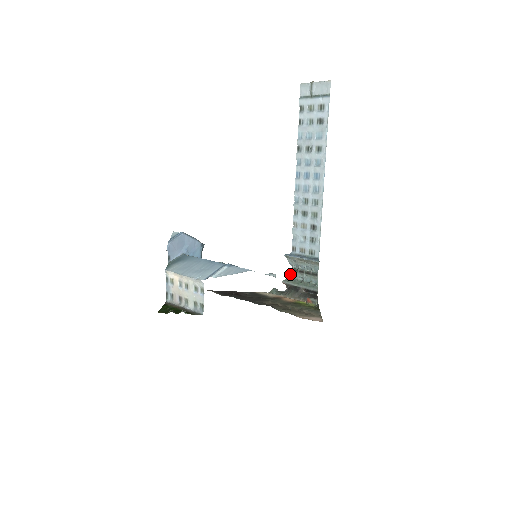
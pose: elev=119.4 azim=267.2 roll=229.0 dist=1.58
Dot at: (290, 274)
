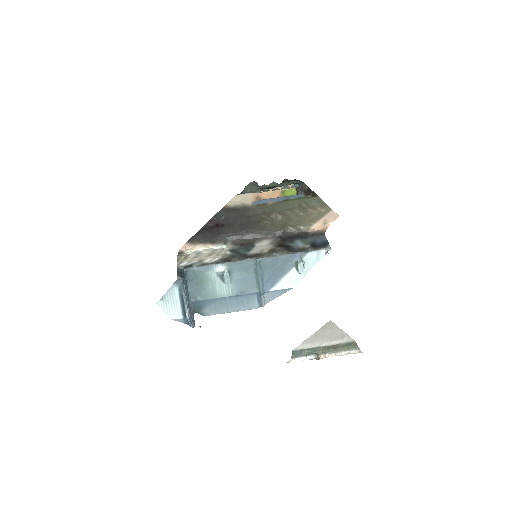
Dot at: occluded
